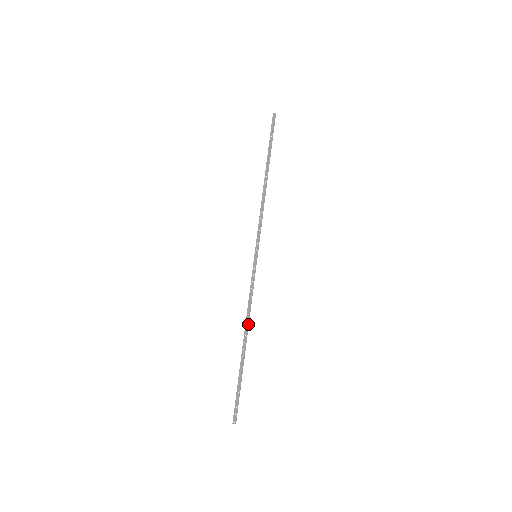
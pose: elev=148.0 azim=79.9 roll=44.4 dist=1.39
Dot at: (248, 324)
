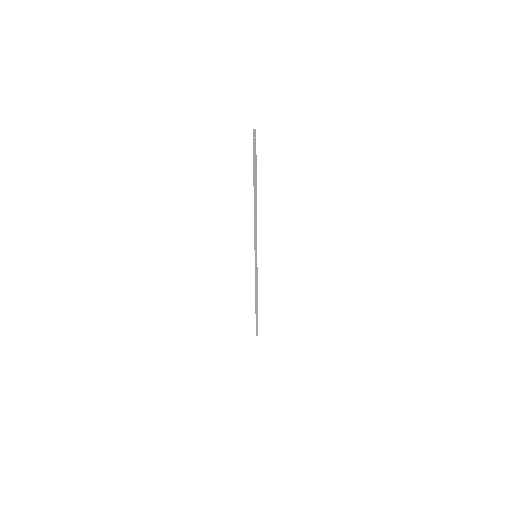
Dot at: (257, 295)
